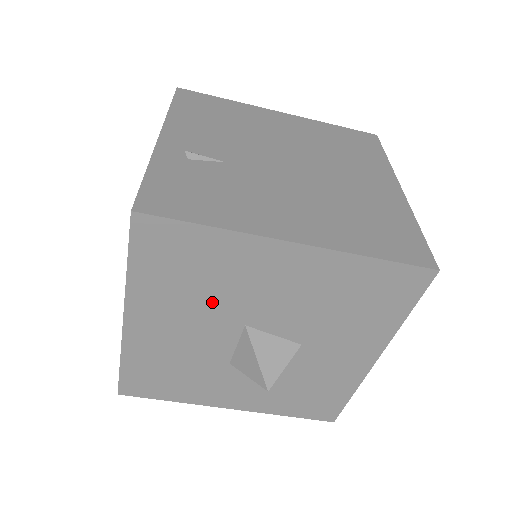
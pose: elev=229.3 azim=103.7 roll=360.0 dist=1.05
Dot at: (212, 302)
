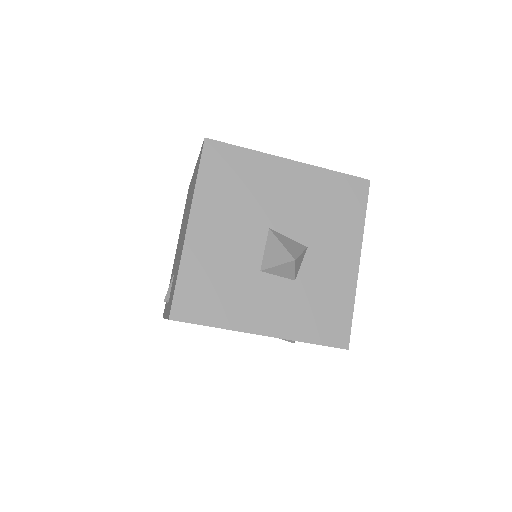
Dot at: (247, 207)
